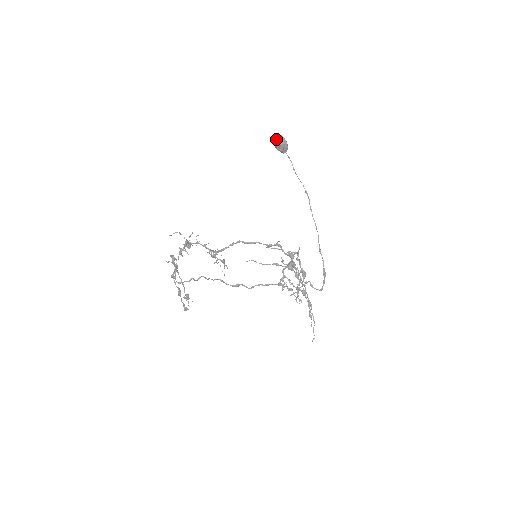
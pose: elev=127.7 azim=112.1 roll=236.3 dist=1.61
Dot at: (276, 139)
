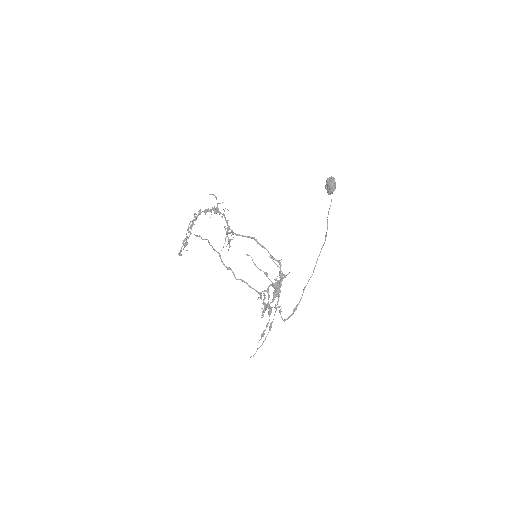
Dot at: (329, 178)
